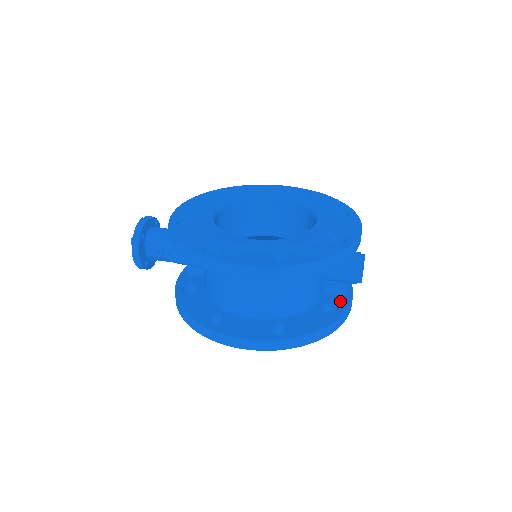
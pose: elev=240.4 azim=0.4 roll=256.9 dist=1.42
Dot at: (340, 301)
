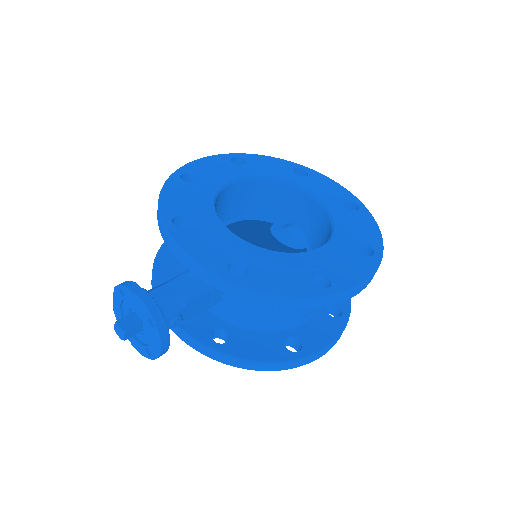
Dot at: occluded
